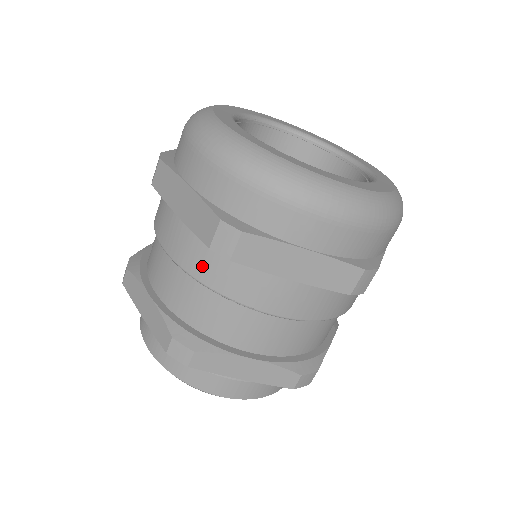
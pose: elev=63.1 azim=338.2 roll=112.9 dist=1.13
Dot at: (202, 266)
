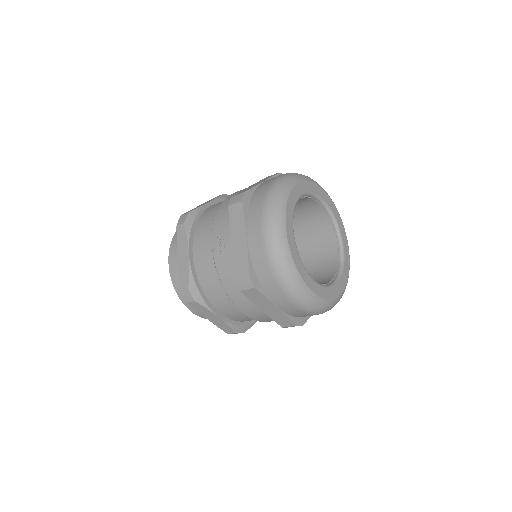
Dot at: occluded
